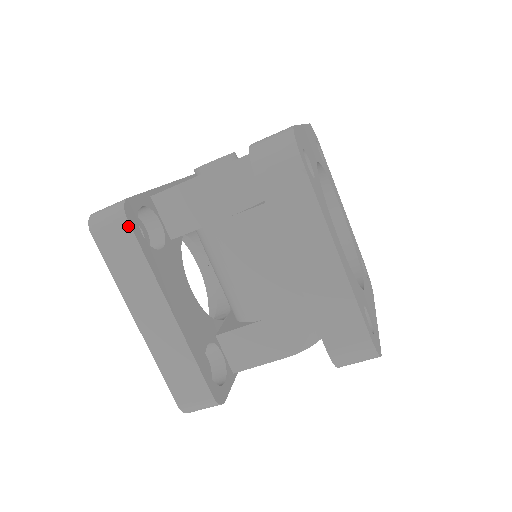
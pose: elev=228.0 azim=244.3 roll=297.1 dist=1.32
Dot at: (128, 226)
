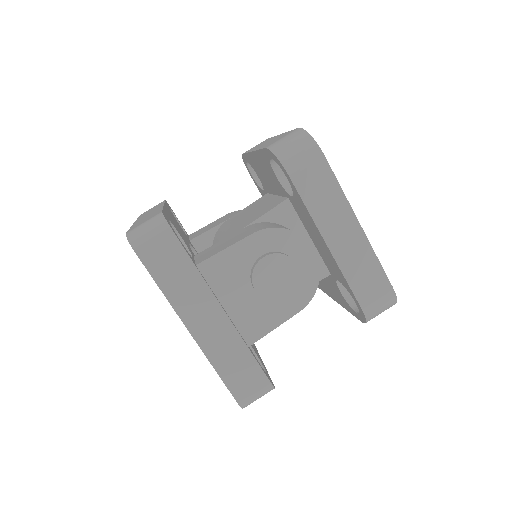
Dot at: occluded
